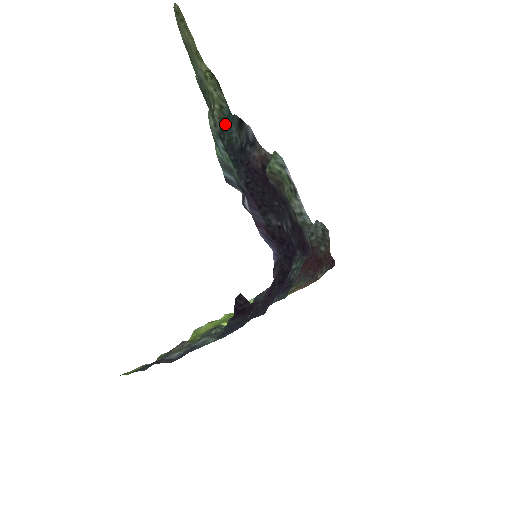
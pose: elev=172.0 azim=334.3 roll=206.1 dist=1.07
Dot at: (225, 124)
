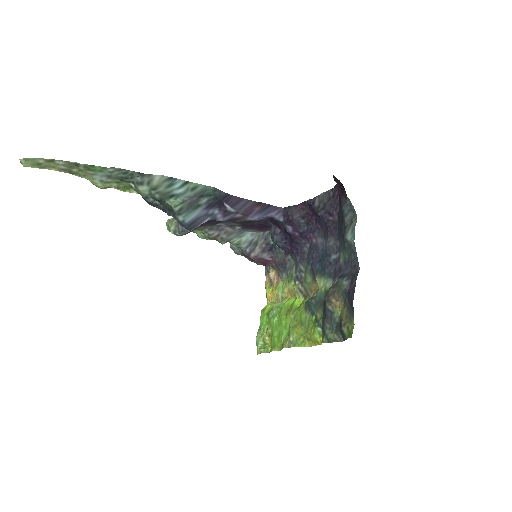
Dot at: occluded
